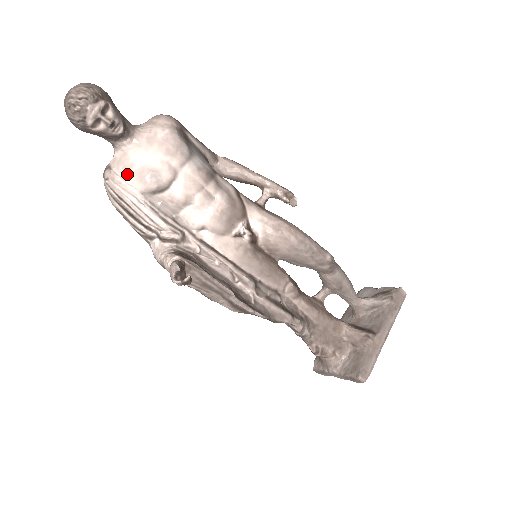
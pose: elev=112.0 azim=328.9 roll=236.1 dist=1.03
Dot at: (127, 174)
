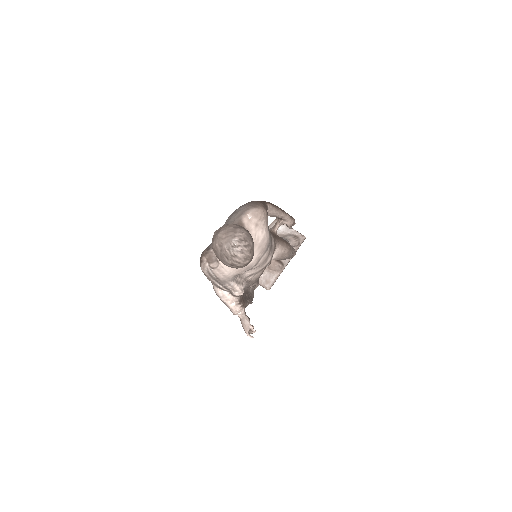
Dot at: (231, 269)
